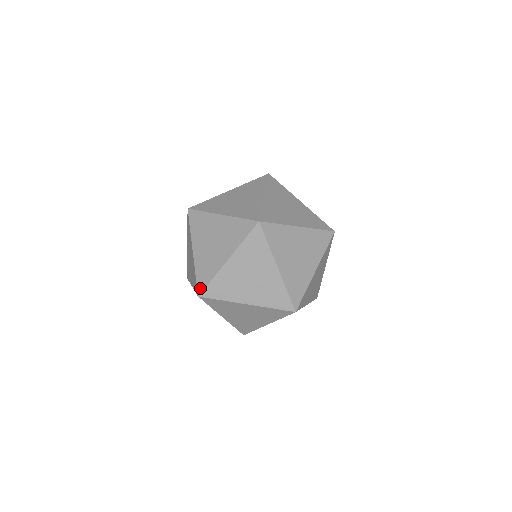
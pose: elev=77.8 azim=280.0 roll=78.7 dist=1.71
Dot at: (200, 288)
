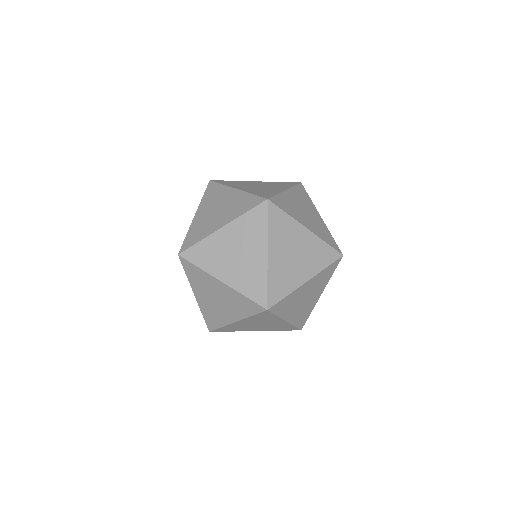
Dot at: (262, 302)
